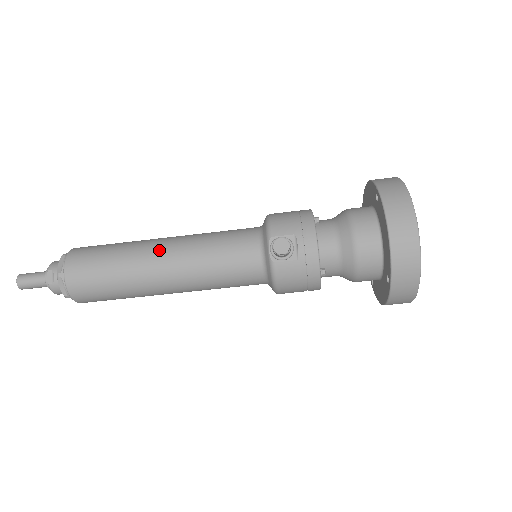
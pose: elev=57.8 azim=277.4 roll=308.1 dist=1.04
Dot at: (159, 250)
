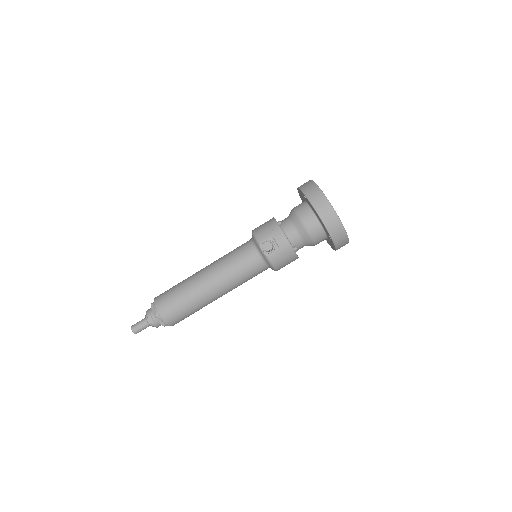
Dot at: (203, 277)
